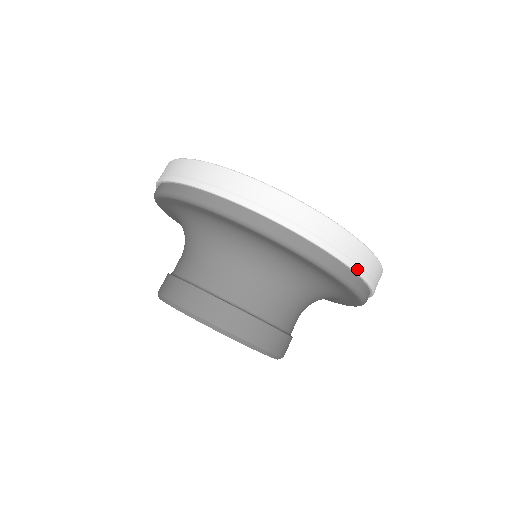
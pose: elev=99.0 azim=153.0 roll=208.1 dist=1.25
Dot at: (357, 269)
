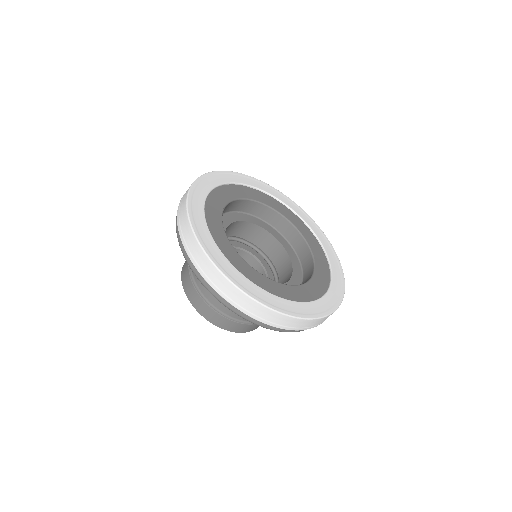
Dot at: occluded
